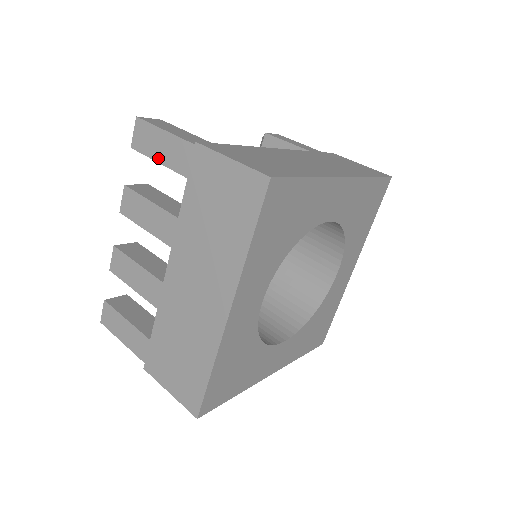
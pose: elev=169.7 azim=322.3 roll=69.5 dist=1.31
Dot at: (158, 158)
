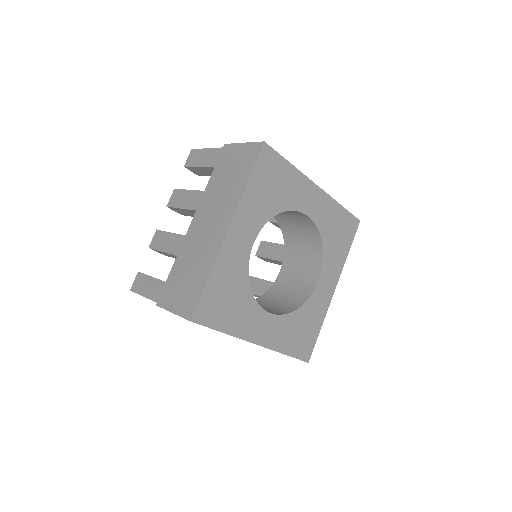
Dot at: (200, 164)
